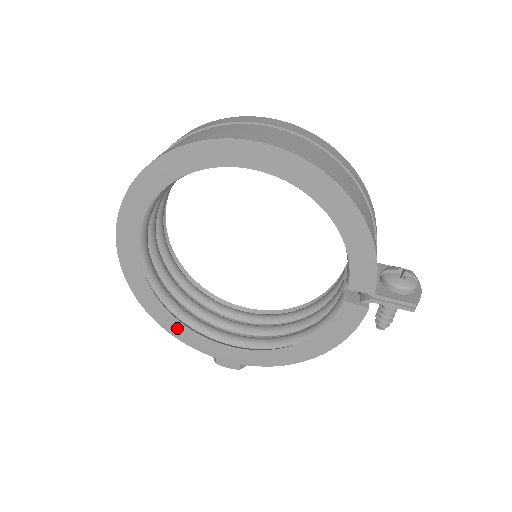
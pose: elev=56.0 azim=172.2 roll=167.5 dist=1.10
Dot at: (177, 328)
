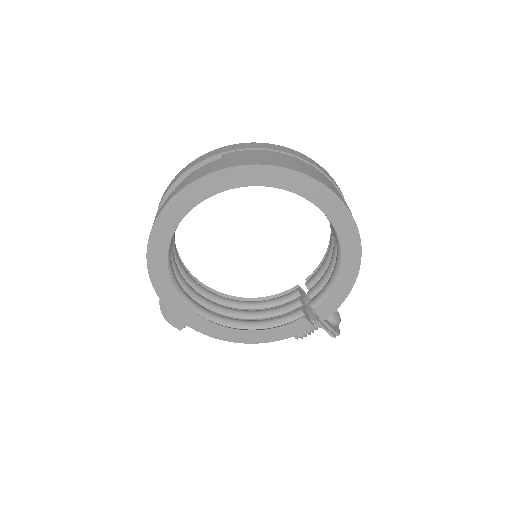
Dot at: (162, 282)
